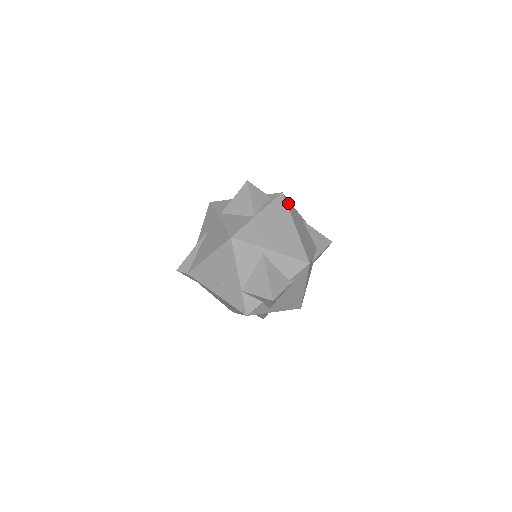
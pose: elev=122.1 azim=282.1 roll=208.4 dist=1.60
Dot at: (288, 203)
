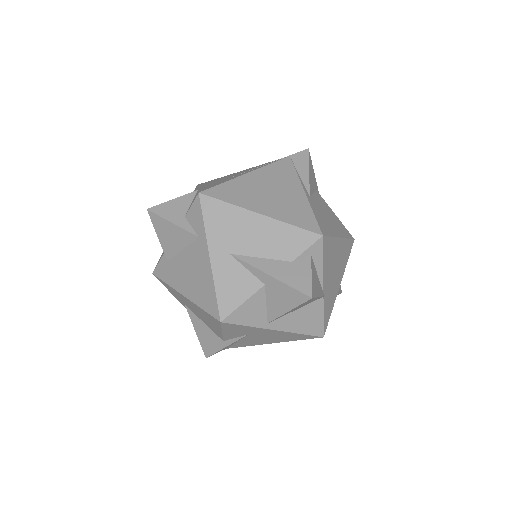
Dot at: (324, 229)
